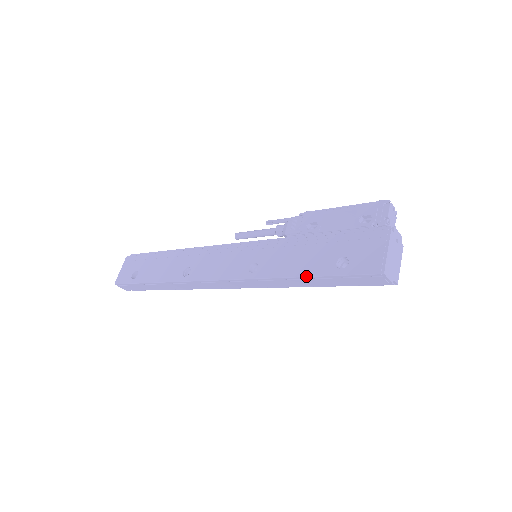
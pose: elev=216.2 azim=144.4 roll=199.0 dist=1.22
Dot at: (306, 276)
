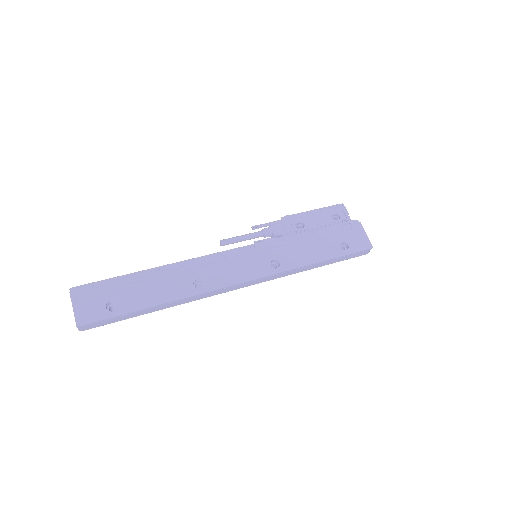
Dot at: (325, 260)
